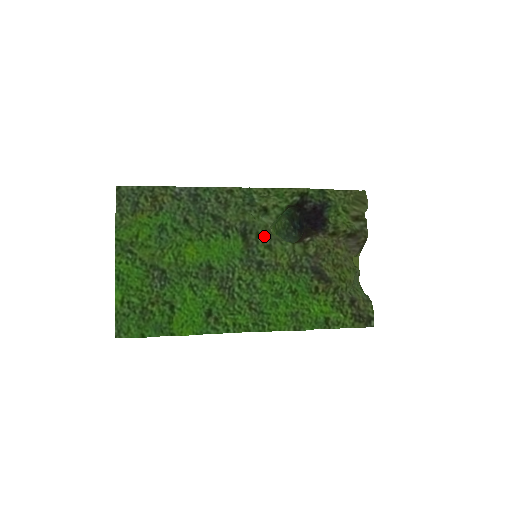
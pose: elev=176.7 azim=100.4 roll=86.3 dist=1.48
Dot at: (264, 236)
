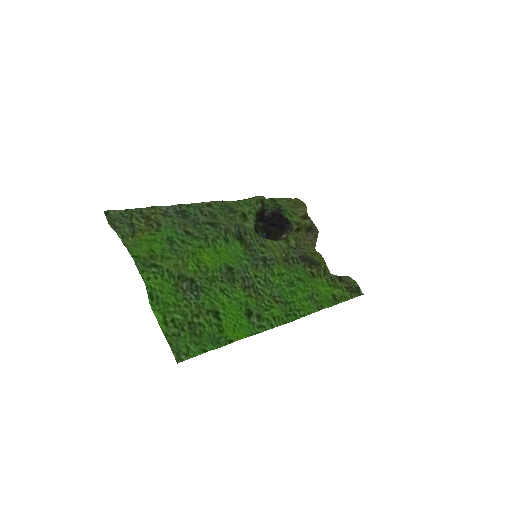
Dot at: (255, 237)
